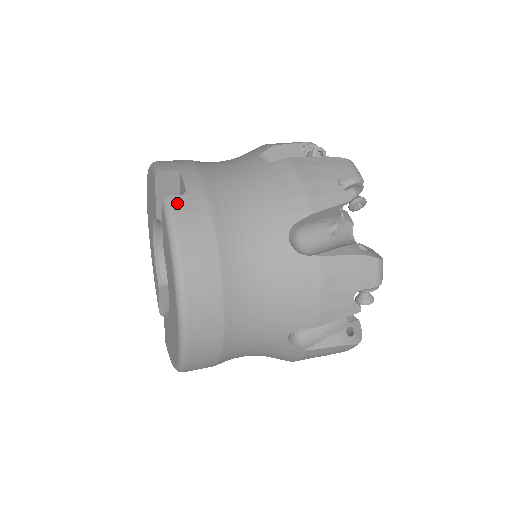
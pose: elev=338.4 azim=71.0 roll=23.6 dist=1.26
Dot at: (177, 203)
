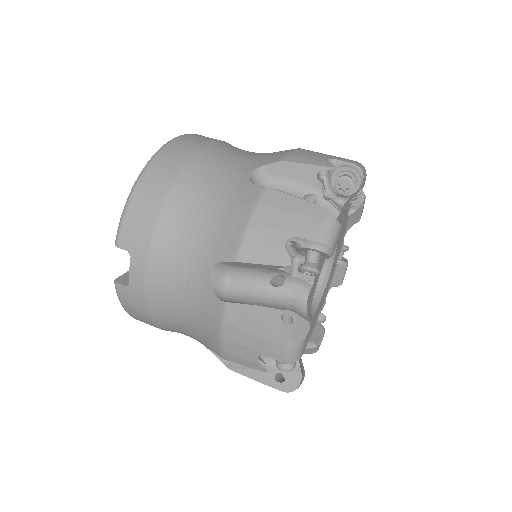
Dot at: (121, 291)
